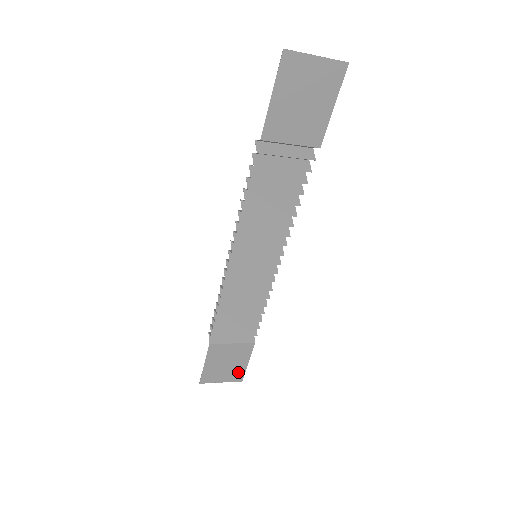
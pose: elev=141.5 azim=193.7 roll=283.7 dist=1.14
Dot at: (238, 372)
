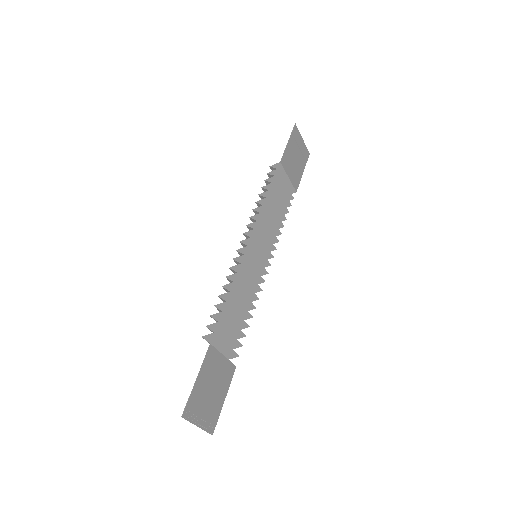
Dot at: (214, 413)
